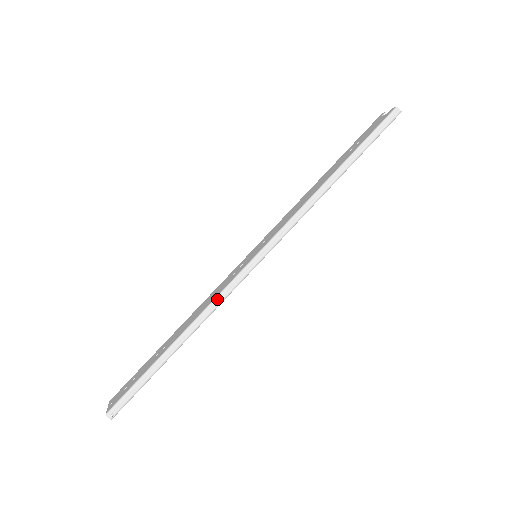
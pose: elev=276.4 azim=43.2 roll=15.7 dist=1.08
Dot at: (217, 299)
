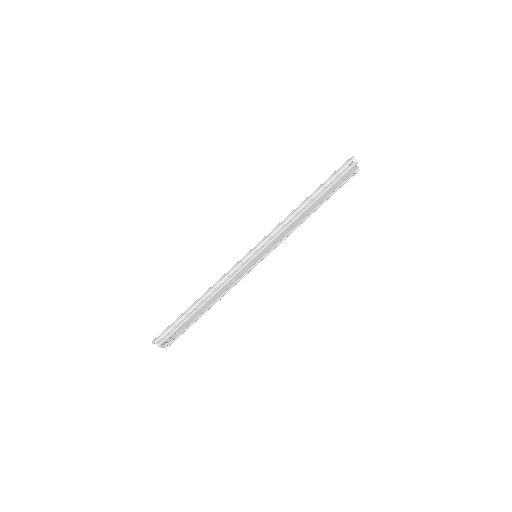
Dot at: (223, 277)
